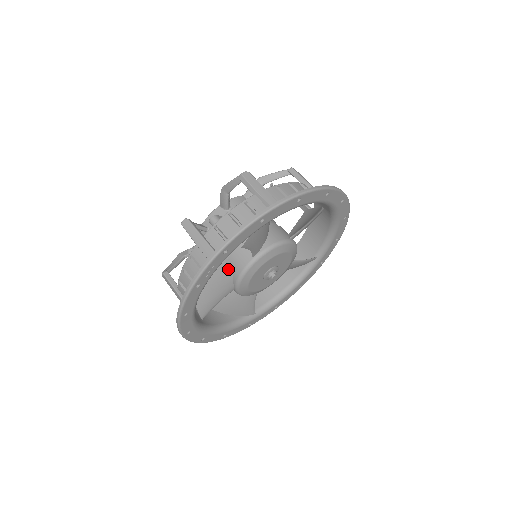
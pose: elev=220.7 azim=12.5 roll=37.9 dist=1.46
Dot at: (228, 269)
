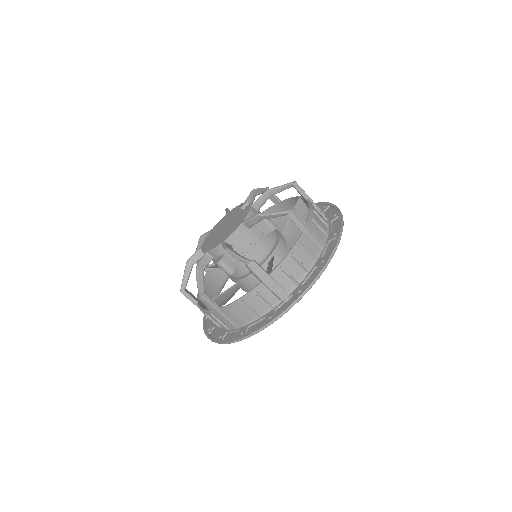
Dot at: (237, 289)
